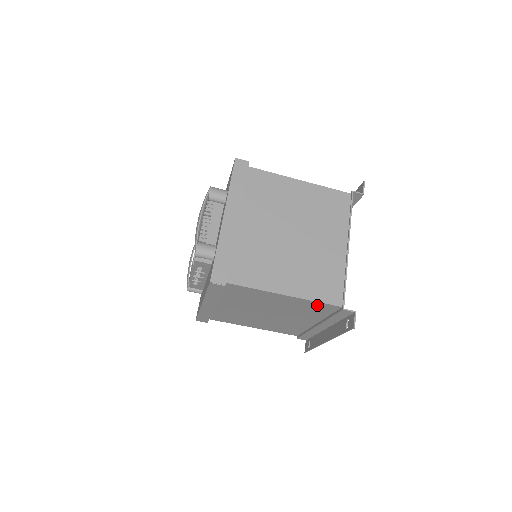
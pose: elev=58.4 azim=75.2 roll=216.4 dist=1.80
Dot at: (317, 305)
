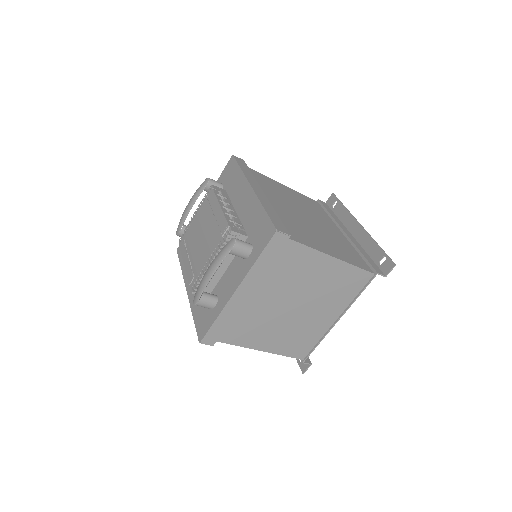
Dot at: occluded
